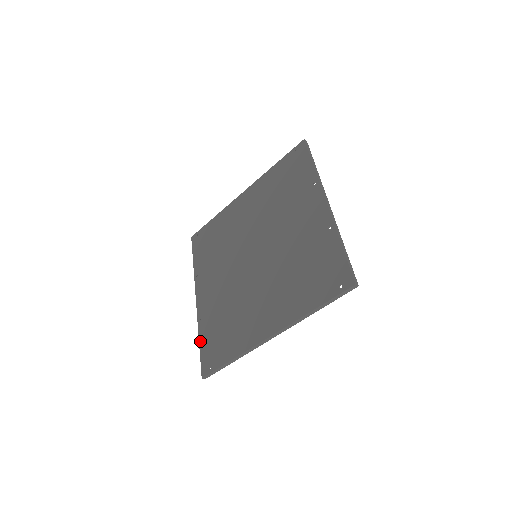
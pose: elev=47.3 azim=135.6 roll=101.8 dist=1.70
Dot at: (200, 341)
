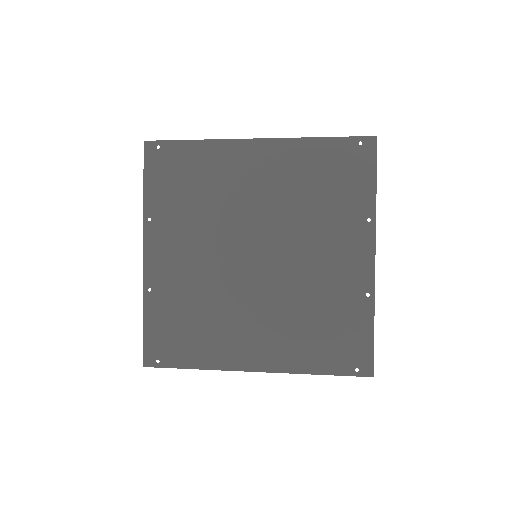
Dot at: (146, 319)
